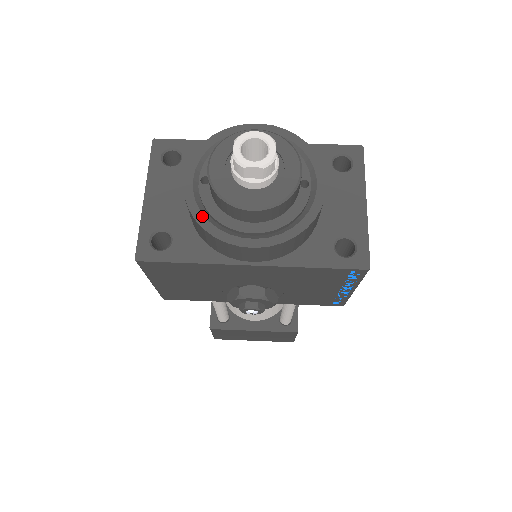
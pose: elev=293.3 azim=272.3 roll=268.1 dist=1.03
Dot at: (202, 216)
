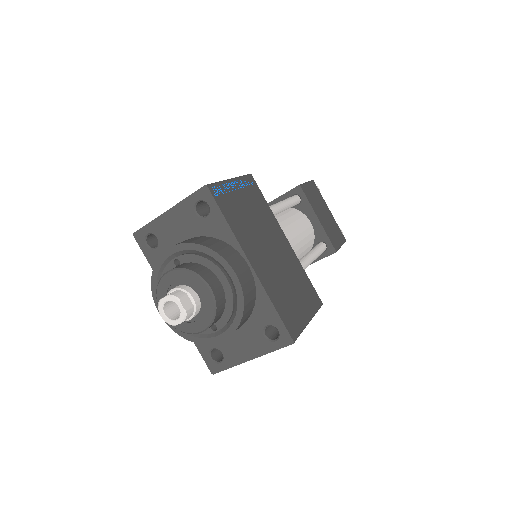
Dot at: (157, 274)
